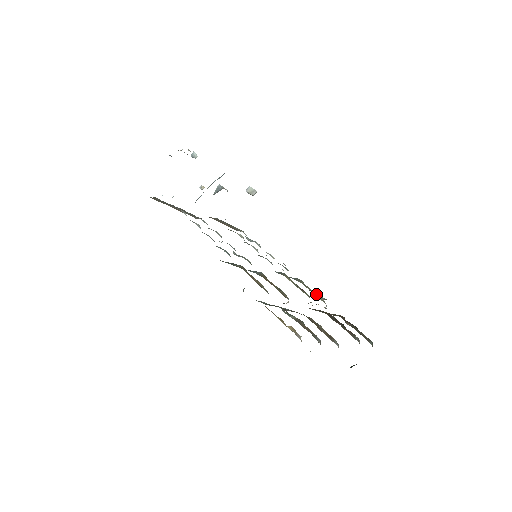
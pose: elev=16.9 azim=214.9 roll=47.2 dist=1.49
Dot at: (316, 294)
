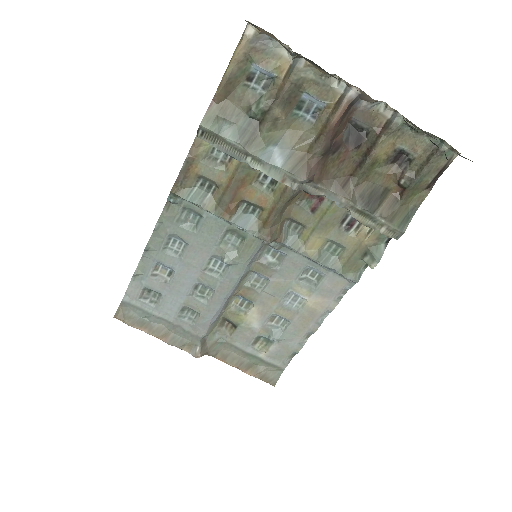
Dot at: (359, 233)
